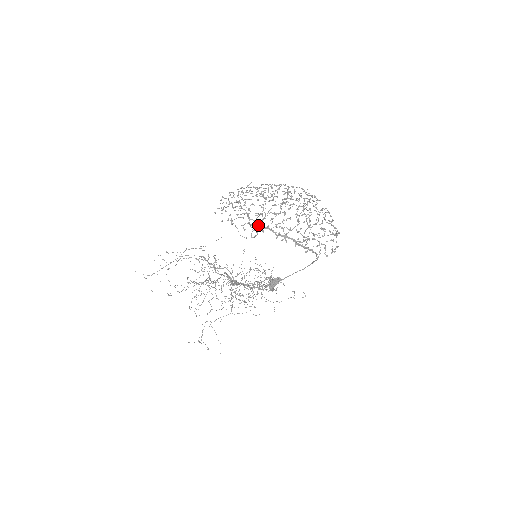
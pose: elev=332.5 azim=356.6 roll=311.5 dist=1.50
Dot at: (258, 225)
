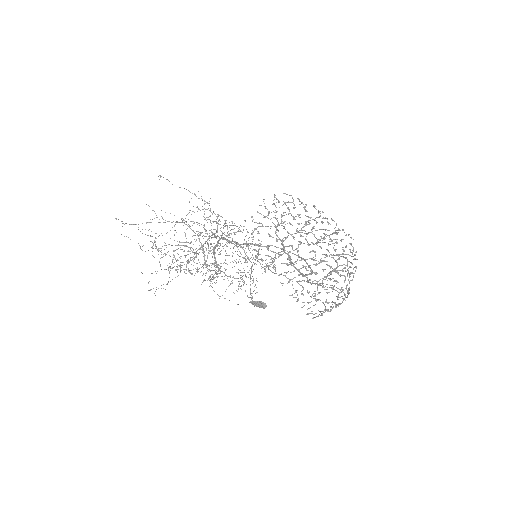
Dot at: (281, 263)
